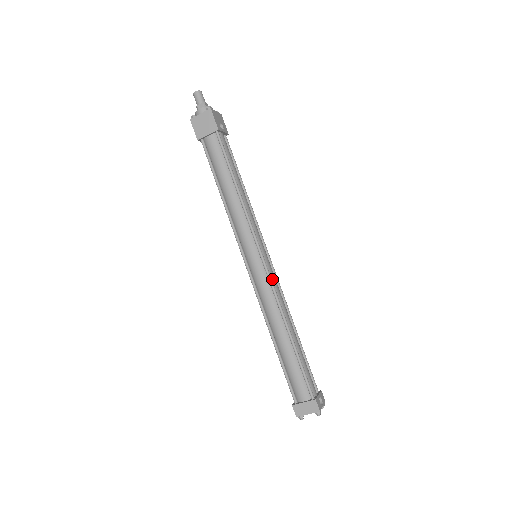
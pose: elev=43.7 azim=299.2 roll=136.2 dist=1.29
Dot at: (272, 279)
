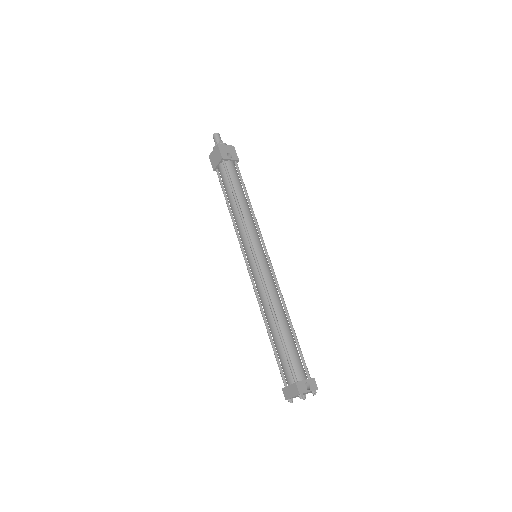
Dot at: (264, 274)
